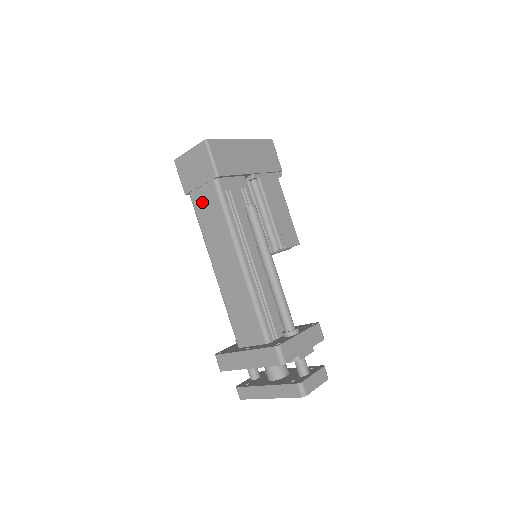
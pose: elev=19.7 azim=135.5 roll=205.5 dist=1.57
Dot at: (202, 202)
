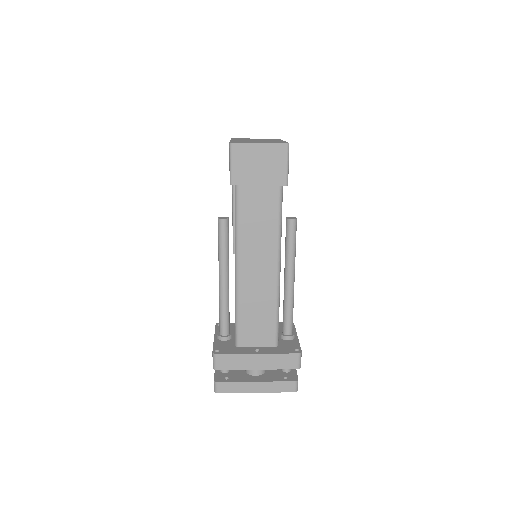
Dot at: (253, 201)
